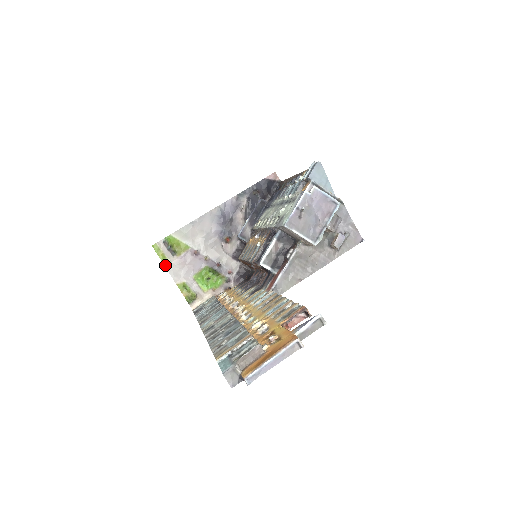
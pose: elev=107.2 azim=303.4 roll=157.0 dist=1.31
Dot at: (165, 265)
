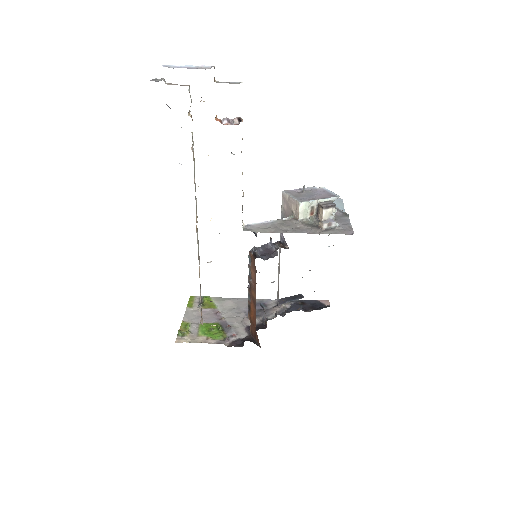
Dot at: (187, 308)
